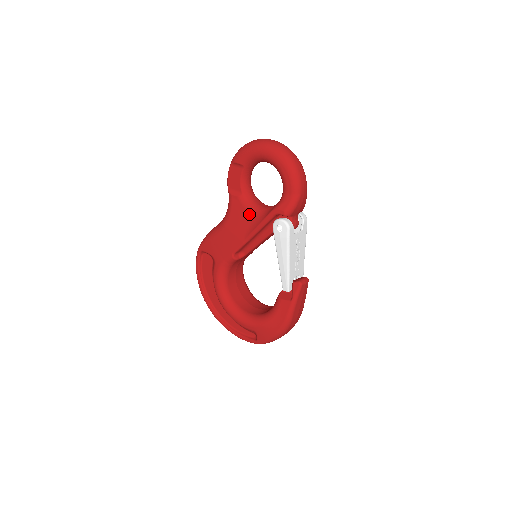
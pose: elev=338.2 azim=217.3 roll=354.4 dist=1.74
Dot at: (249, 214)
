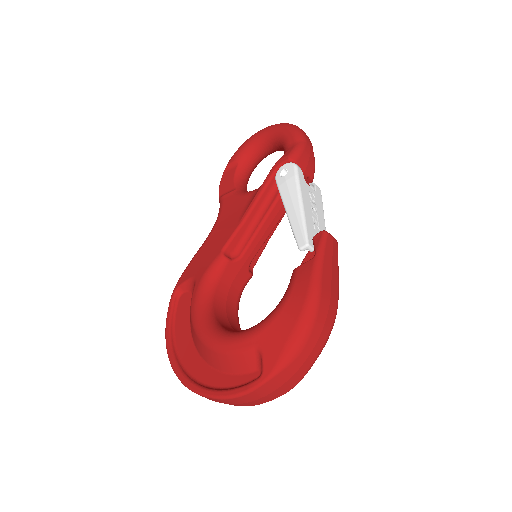
Dot at: (244, 197)
